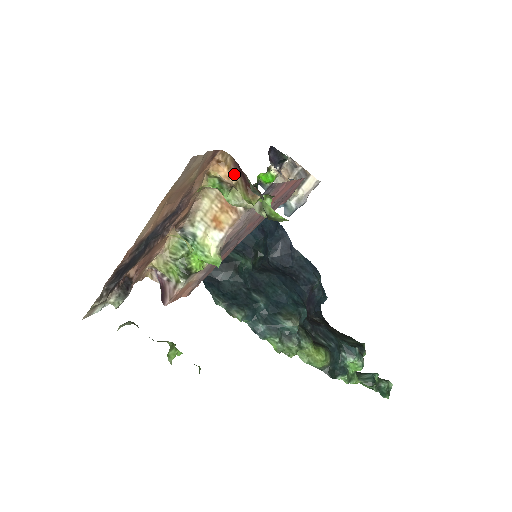
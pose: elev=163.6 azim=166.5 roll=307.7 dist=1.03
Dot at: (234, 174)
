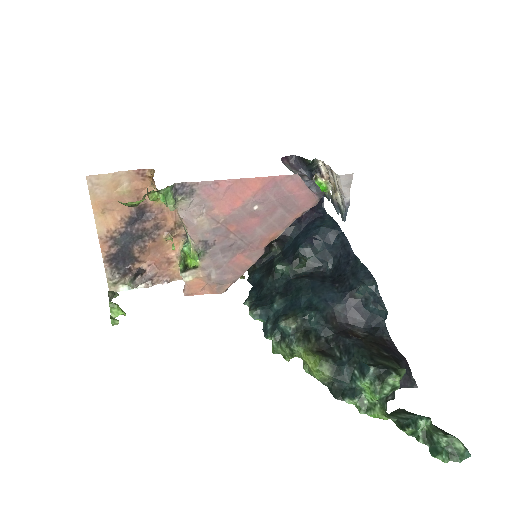
Dot at: (154, 183)
